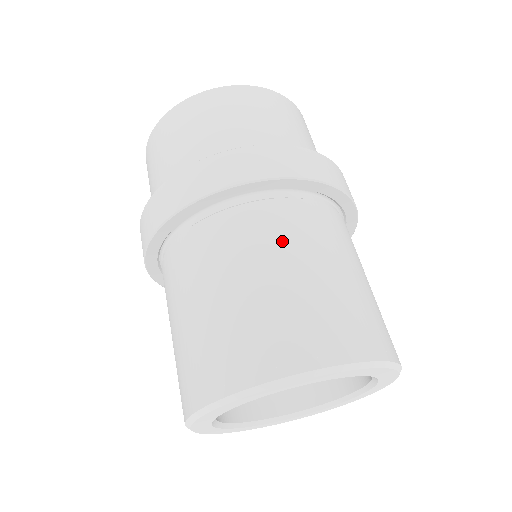
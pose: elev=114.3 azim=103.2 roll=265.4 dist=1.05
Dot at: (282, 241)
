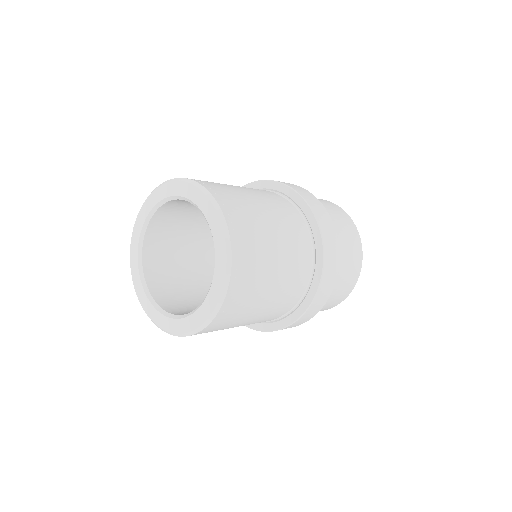
Dot at: occluded
